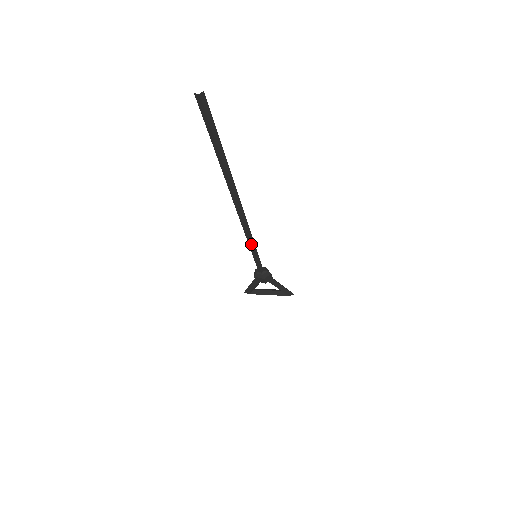
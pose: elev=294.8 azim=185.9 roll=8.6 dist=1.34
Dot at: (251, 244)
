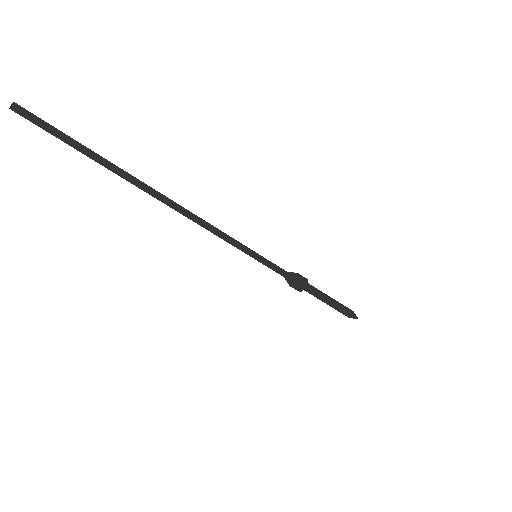
Dot at: (226, 241)
